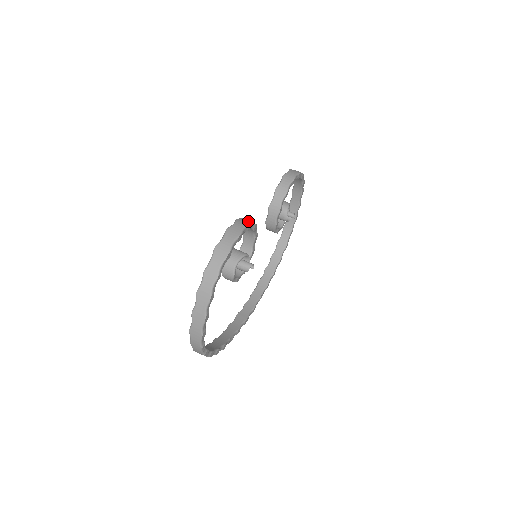
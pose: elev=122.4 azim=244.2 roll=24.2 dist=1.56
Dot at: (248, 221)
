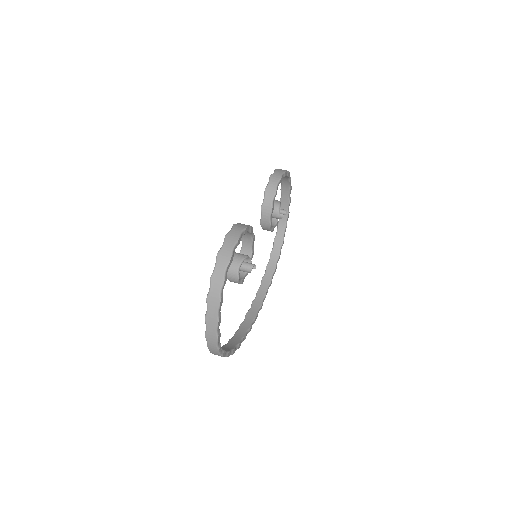
Dot at: (244, 225)
